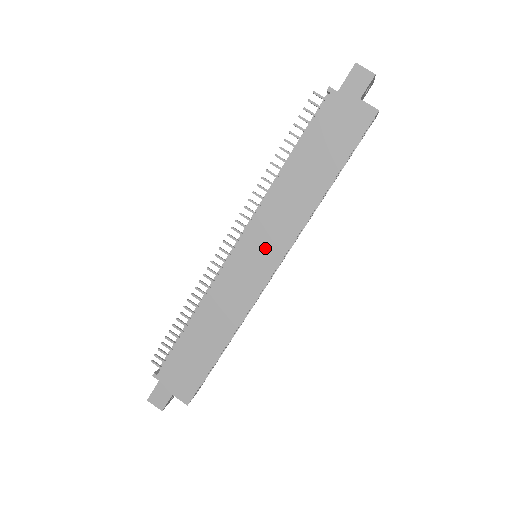
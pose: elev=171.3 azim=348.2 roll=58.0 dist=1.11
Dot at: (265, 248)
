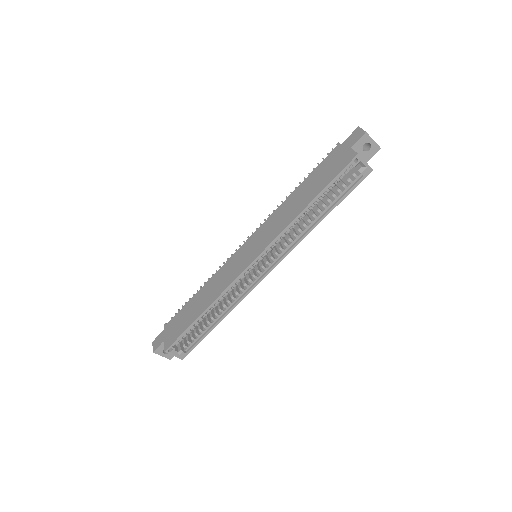
Dot at: (257, 244)
